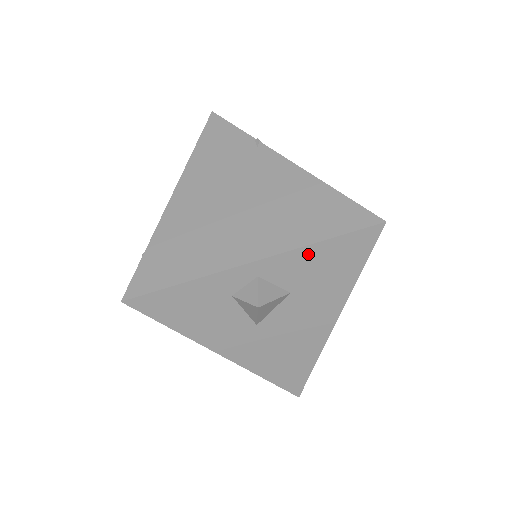
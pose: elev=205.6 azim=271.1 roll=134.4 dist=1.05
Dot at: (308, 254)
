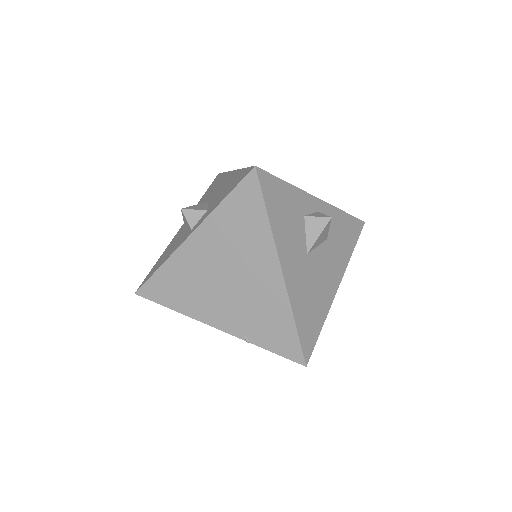
Dot at: (339, 216)
